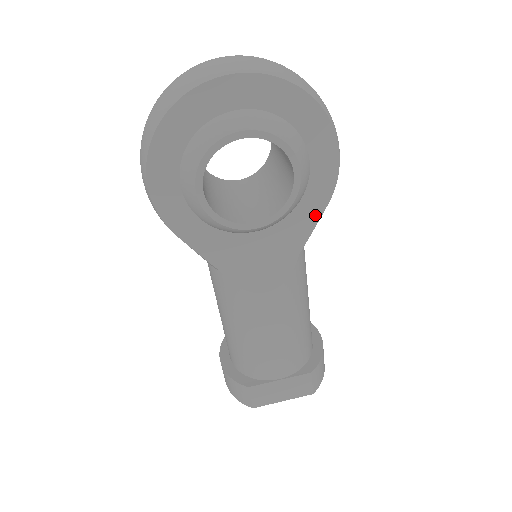
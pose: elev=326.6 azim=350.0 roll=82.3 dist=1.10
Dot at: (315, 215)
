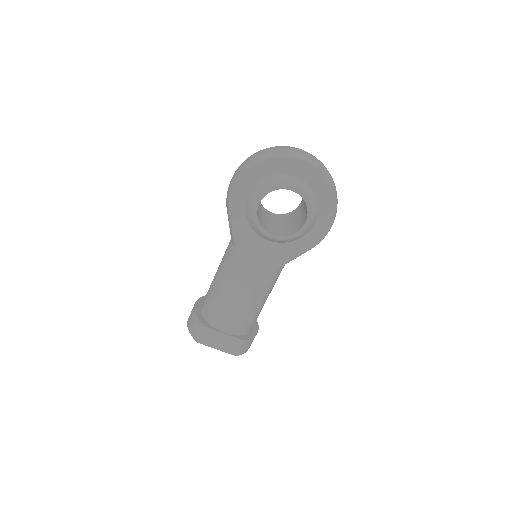
Dot at: (301, 251)
